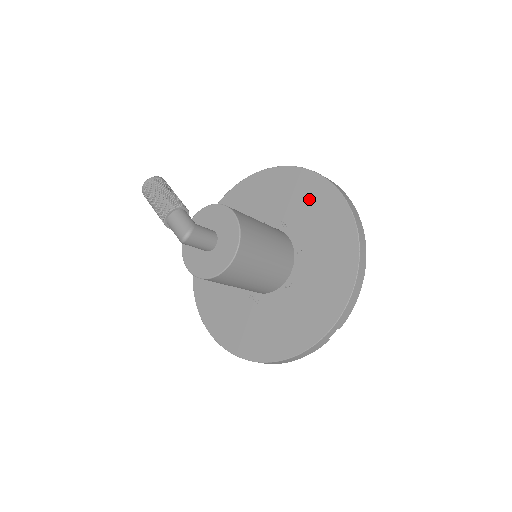
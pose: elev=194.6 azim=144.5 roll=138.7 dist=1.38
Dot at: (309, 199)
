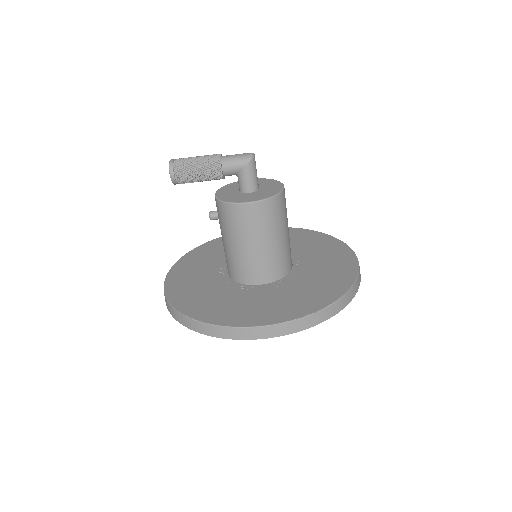
Dot at: occluded
